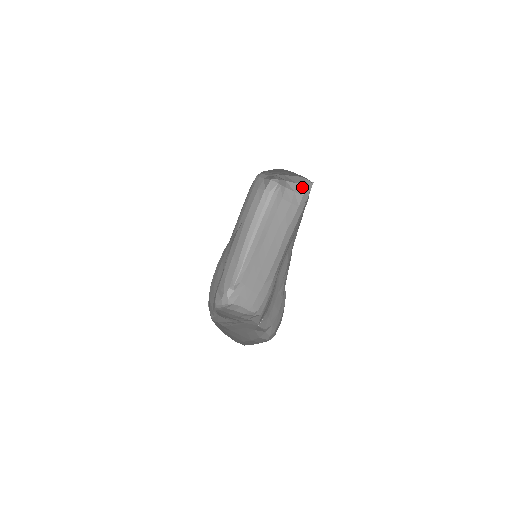
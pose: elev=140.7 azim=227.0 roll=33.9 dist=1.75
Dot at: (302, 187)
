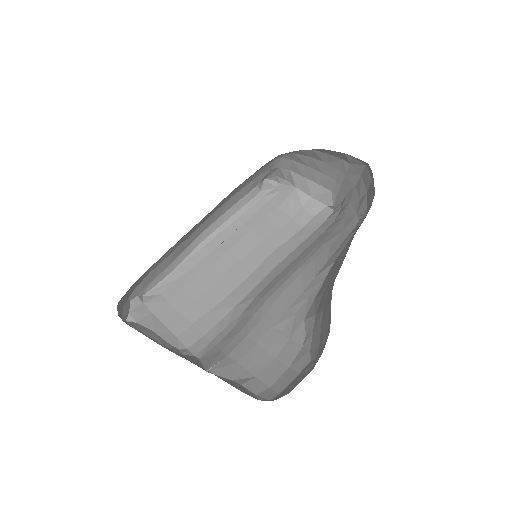
Dot at: (317, 205)
